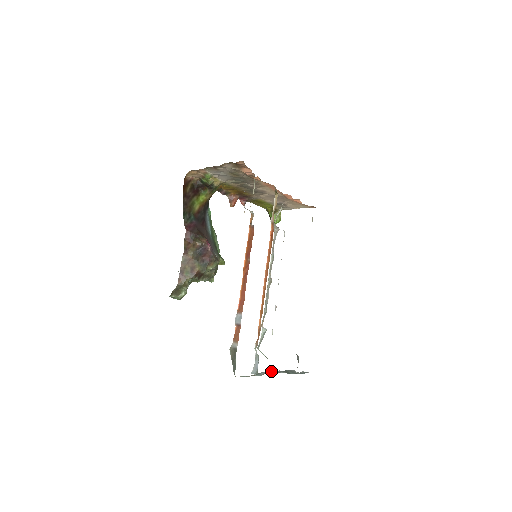
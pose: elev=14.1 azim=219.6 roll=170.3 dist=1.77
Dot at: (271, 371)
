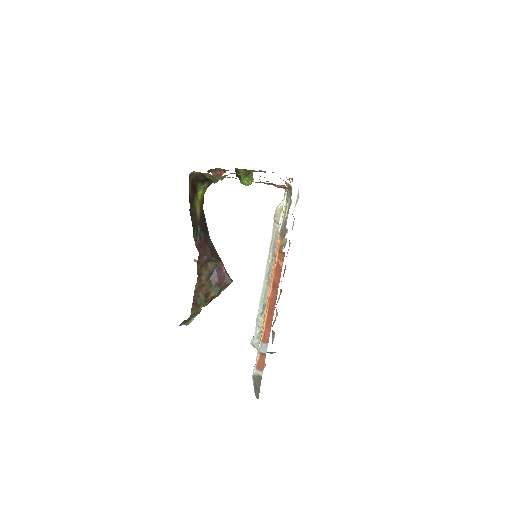
Dot at: occluded
